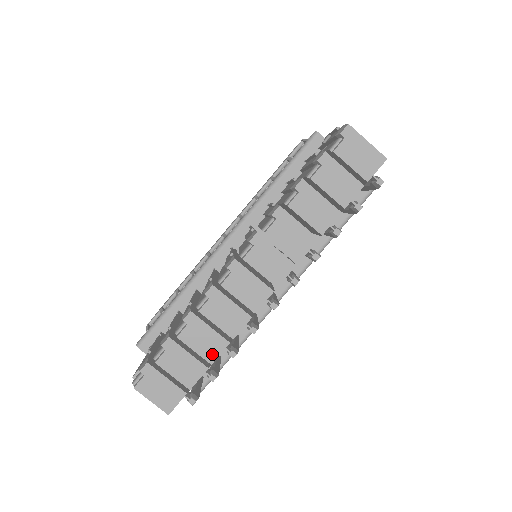
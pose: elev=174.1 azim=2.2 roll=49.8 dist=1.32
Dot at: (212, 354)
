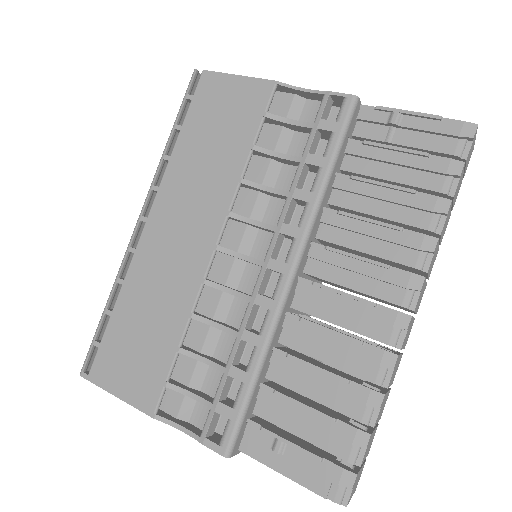
Dot at: occluded
